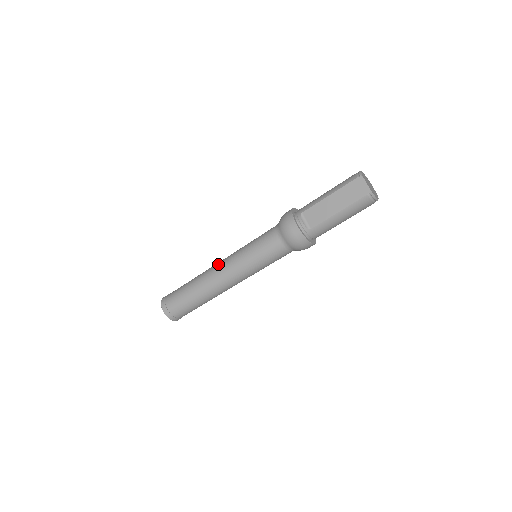
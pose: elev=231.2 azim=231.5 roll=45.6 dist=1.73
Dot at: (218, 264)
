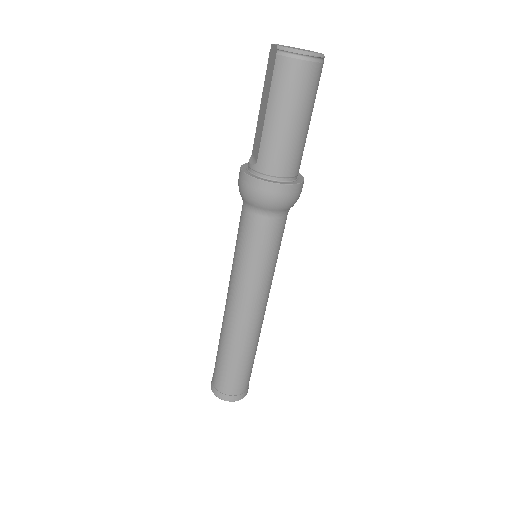
Dot at: occluded
